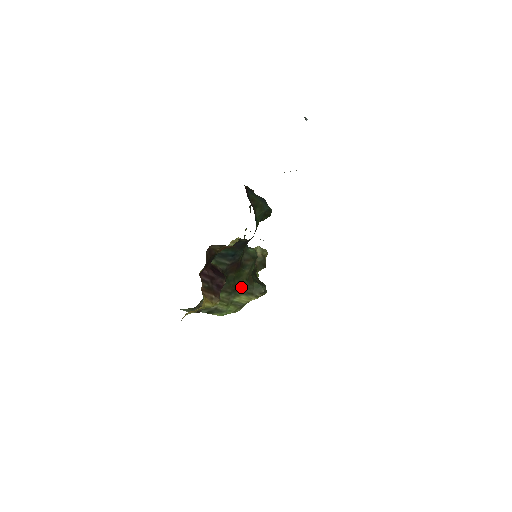
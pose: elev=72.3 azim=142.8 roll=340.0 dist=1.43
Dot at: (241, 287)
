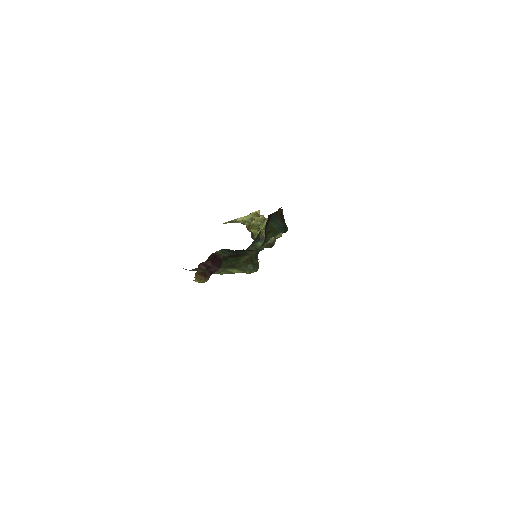
Dot at: (236, 265)
